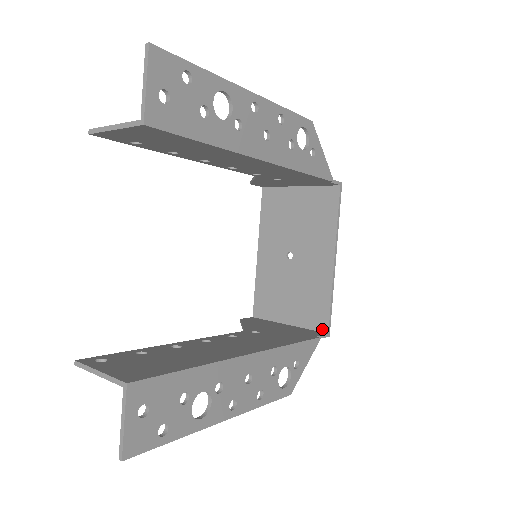
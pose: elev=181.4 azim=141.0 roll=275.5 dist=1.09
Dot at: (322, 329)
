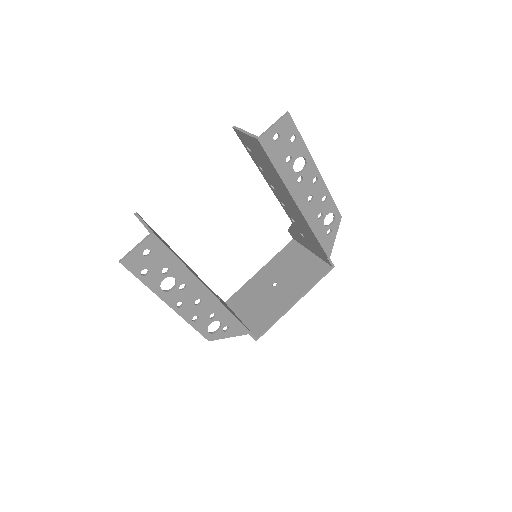
Dot at: (256, 334)
